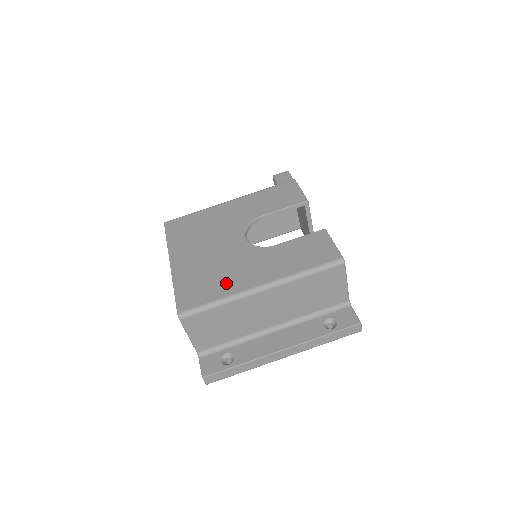
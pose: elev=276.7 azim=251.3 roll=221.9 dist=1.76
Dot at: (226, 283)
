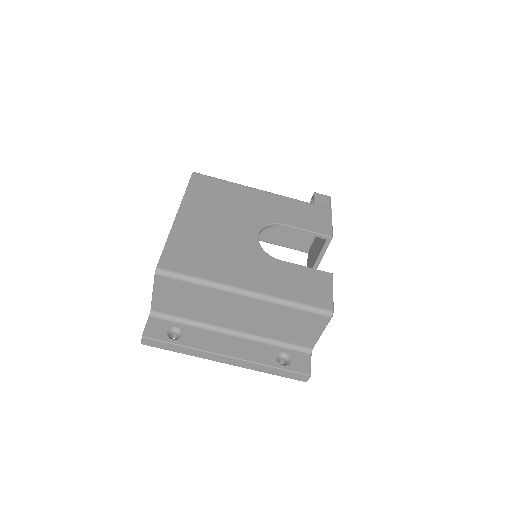
Dot at: (217, 267)
